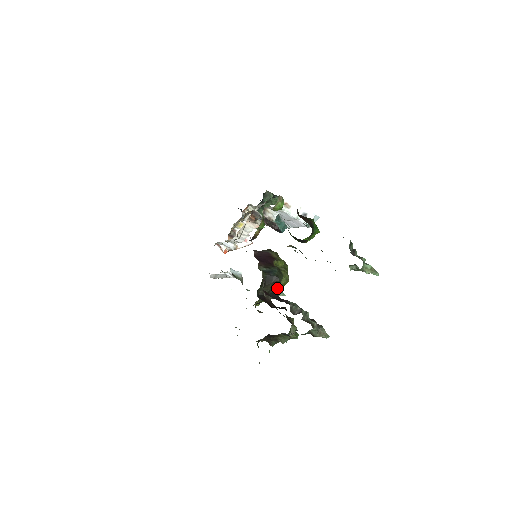
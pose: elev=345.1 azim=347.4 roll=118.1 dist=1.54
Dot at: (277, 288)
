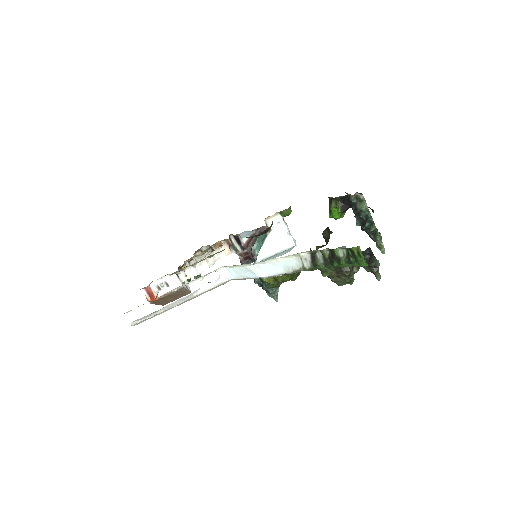
Dot at: occluded
